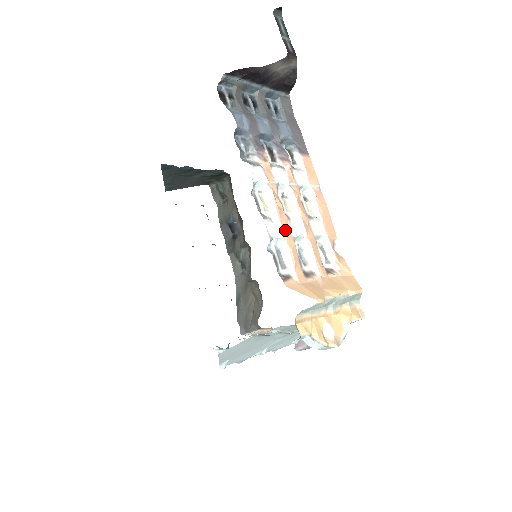
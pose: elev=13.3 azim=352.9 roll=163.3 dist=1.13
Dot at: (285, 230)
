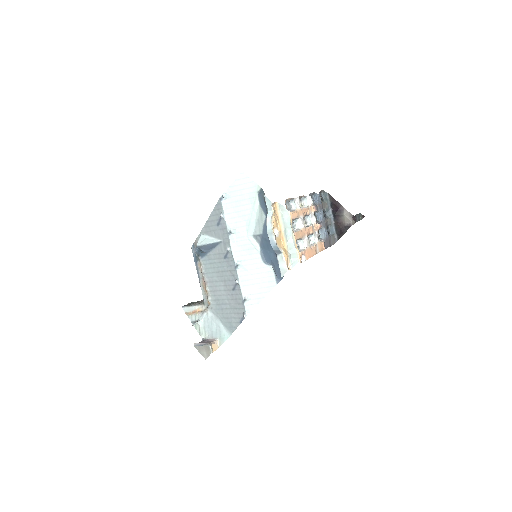
Dot at: (300, 211)
